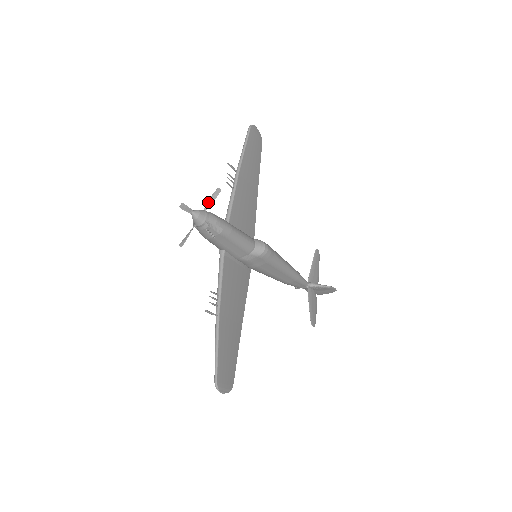
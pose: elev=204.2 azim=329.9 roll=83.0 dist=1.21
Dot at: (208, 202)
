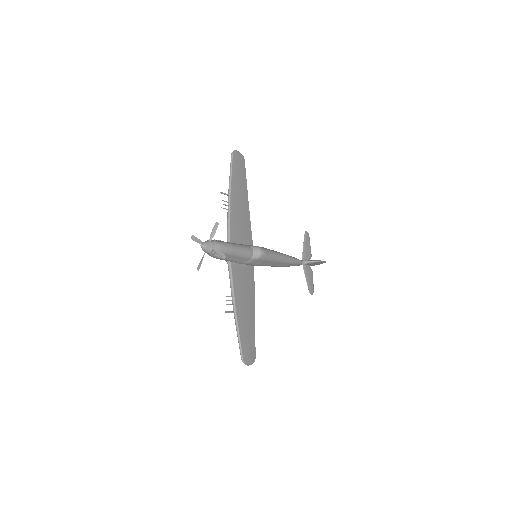
Dot at: (211, 234)
